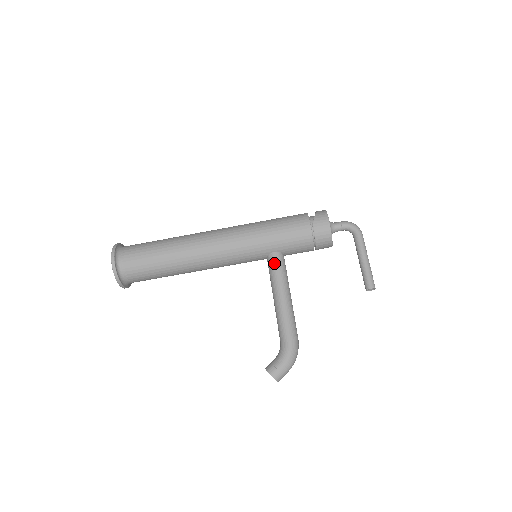
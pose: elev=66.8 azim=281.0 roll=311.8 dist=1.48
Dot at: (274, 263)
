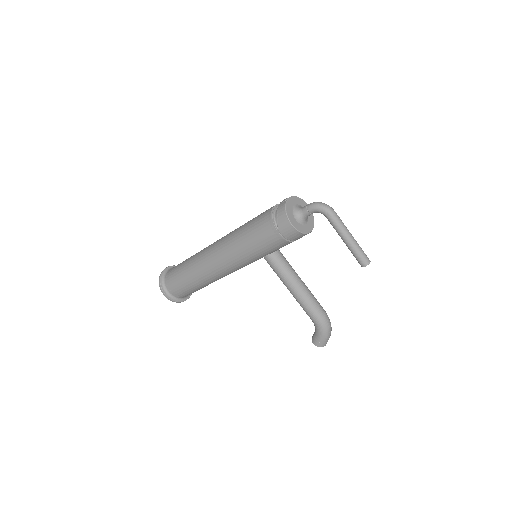
Dot at: (271, 265)
